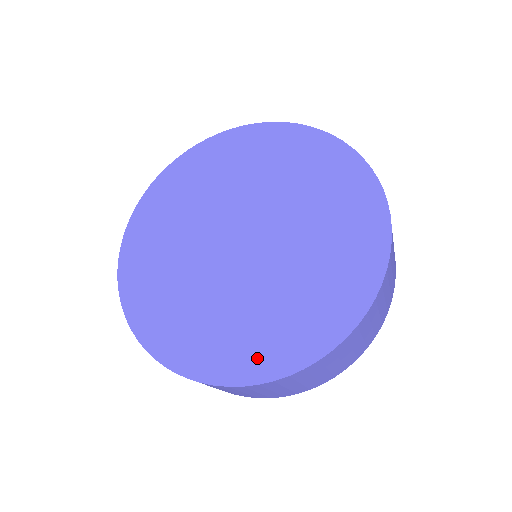
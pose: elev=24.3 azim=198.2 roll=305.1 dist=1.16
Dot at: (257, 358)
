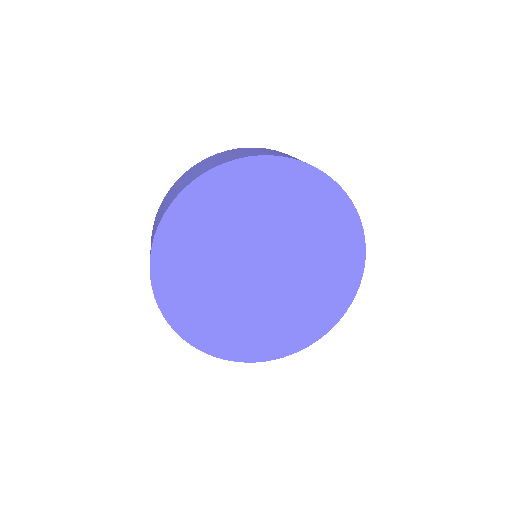
Dot at: (297, 338)
